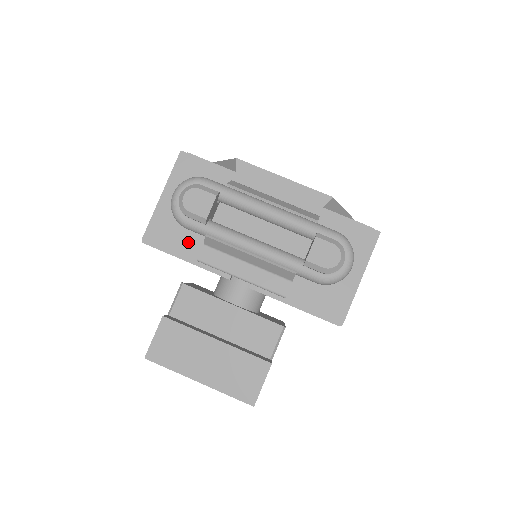
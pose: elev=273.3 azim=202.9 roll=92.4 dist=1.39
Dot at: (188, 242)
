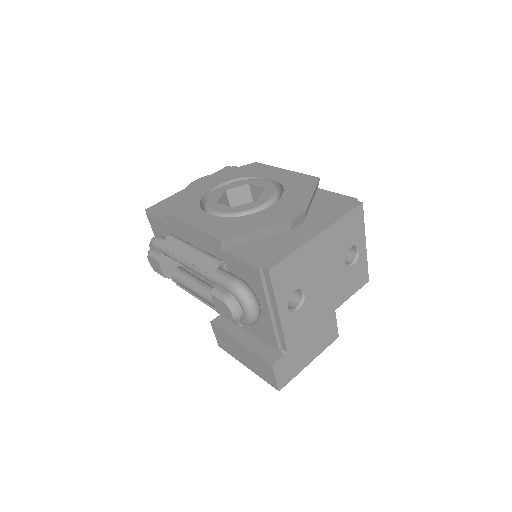
Dot at: occluded
